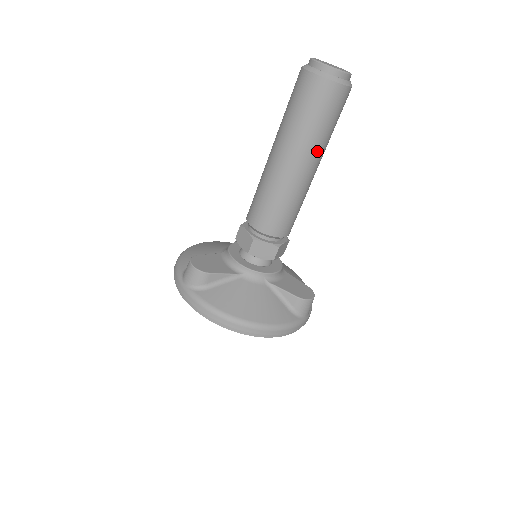
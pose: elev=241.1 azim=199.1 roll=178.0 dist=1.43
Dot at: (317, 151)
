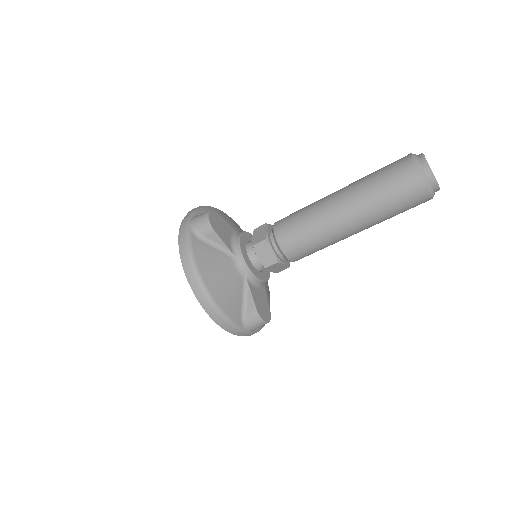
Dot at: (368, 219)
